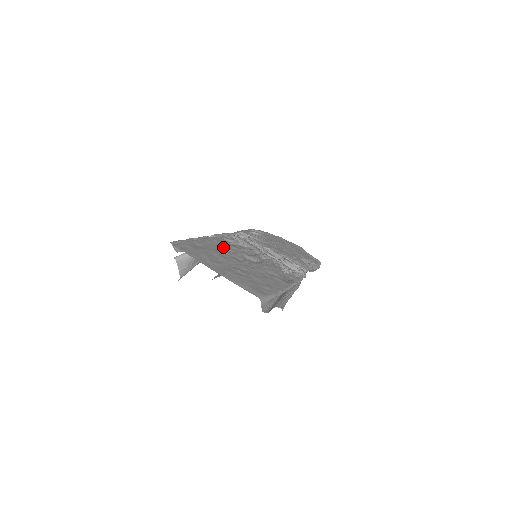
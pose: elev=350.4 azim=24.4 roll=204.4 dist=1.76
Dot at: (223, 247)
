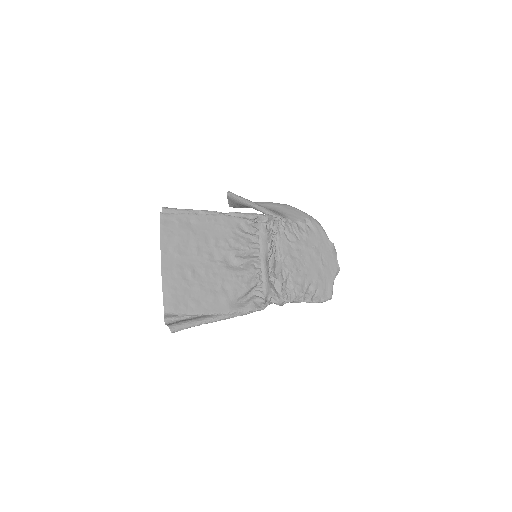
Dot at: (219, 234)
